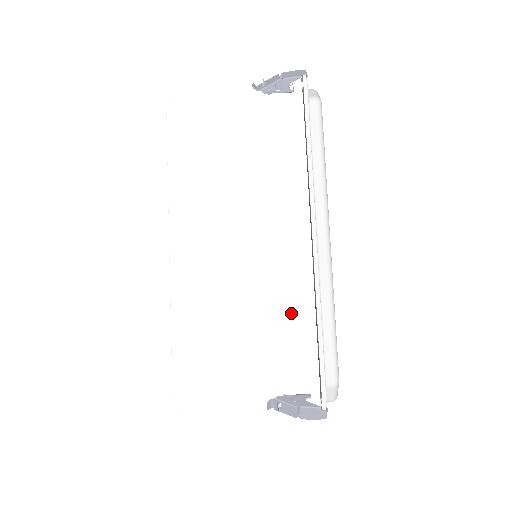
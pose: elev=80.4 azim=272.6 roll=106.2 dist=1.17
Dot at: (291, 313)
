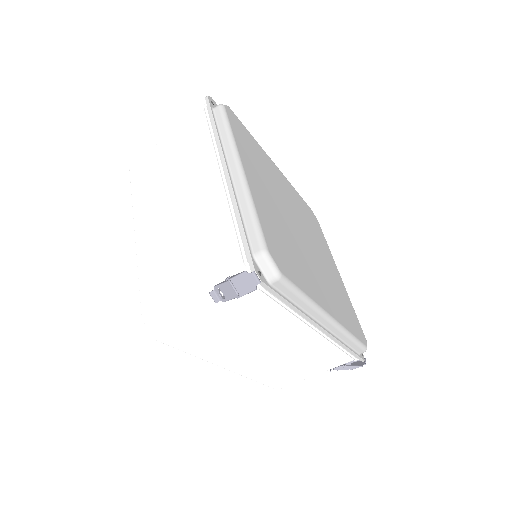
Dot at: (326, 352)
